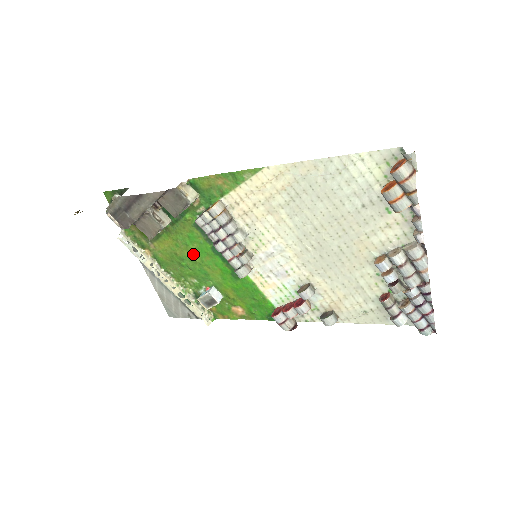
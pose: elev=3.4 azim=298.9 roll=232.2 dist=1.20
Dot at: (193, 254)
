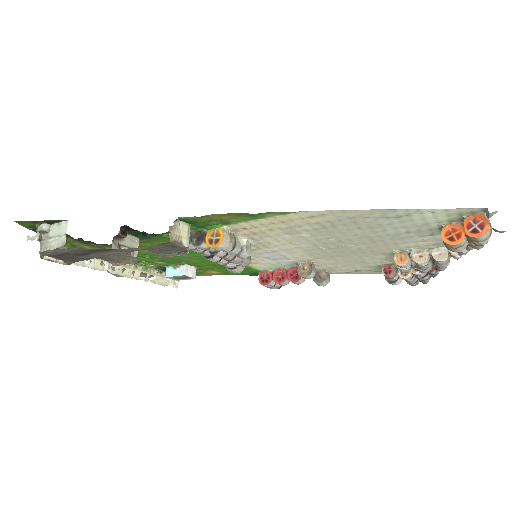
Dot at: occluded
